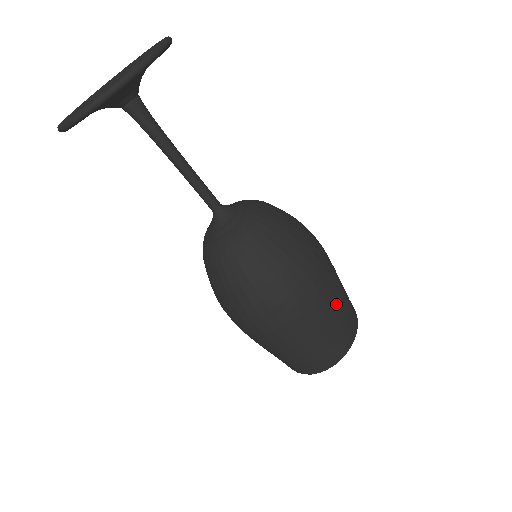
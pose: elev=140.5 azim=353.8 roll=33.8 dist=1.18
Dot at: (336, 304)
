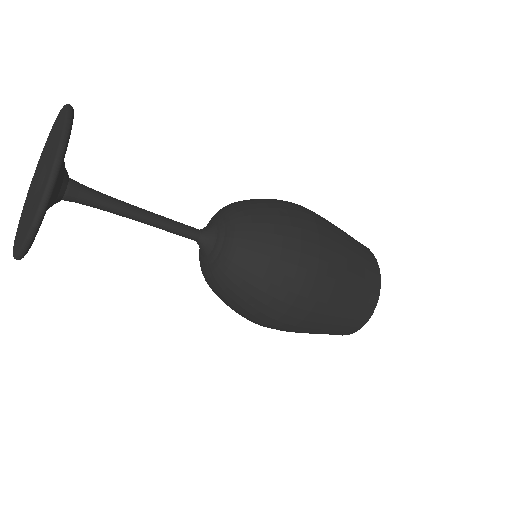
Dot at: (347, 286)
